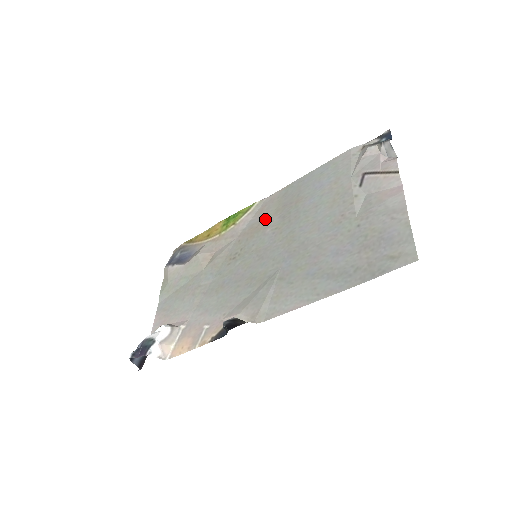
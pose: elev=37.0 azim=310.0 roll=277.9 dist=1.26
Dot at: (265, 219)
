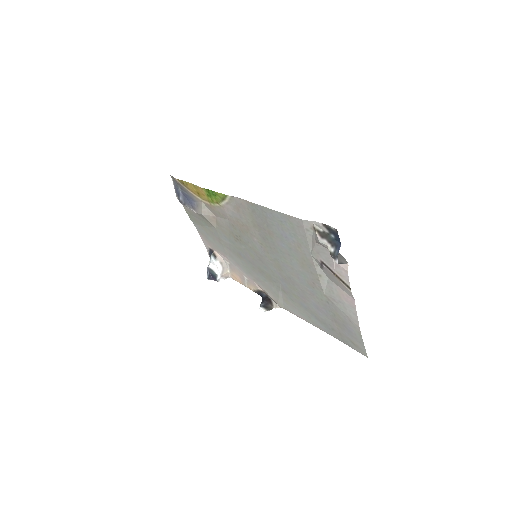
Dot at: (247, 225)
